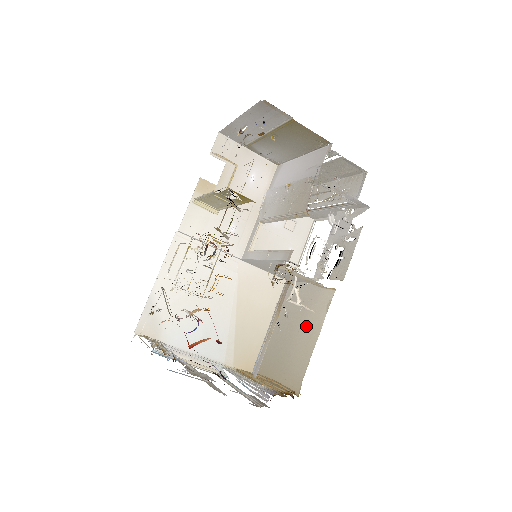
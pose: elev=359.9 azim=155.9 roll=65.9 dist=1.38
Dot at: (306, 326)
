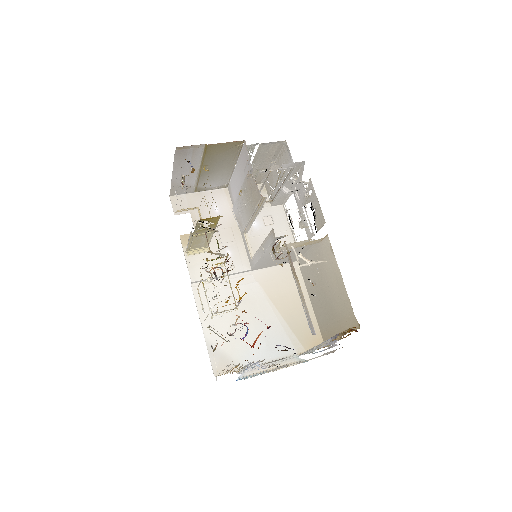
Dot at: (330, 277)
